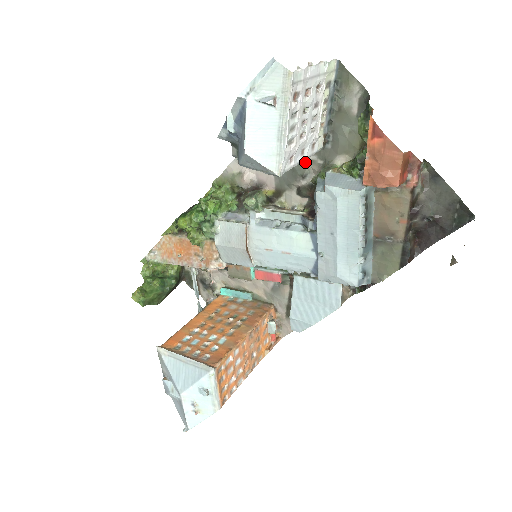
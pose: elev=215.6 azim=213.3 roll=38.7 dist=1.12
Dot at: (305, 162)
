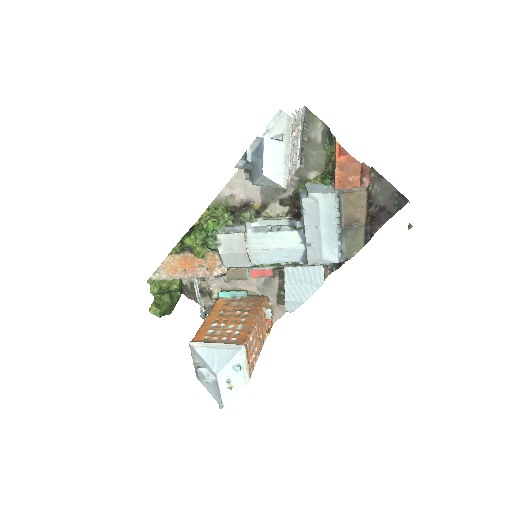
Dot at: occluded
